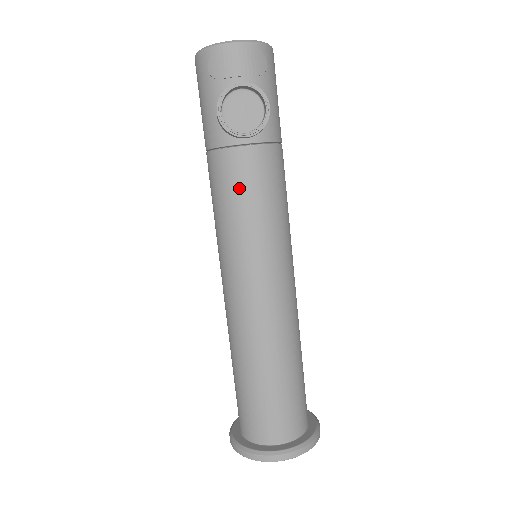
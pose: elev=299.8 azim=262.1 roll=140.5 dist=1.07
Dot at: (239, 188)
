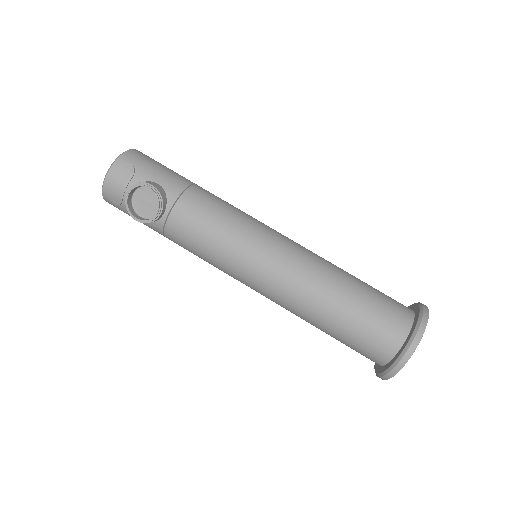
Dot at: (193, 239)
